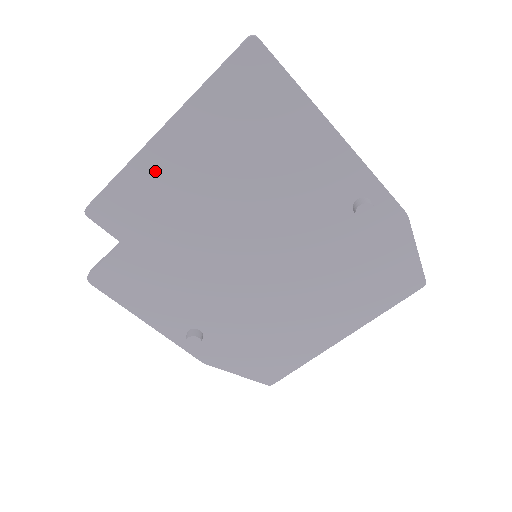
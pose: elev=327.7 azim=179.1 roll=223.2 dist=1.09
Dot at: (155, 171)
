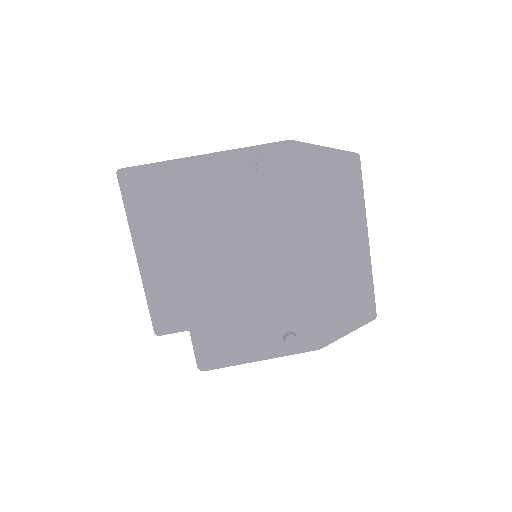
Dot at: (157, 276)
